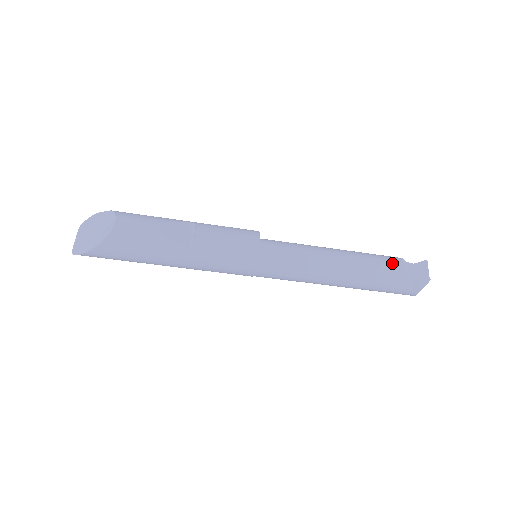
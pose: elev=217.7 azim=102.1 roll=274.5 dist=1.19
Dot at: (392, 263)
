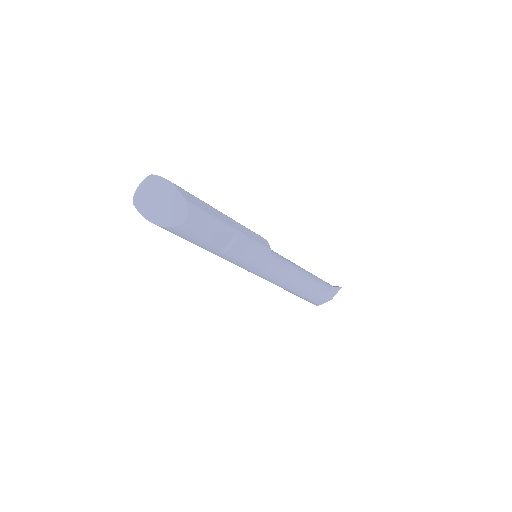
Dot at: (322, 296)
